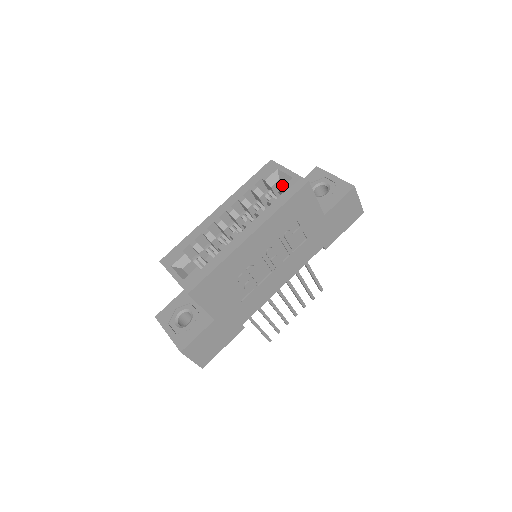
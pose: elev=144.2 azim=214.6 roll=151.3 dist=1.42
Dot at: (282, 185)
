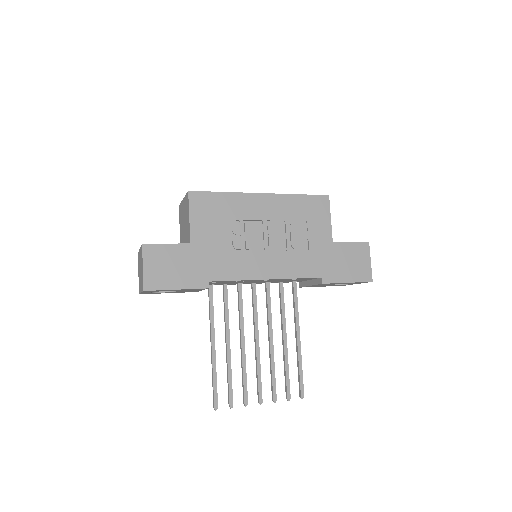
Dot at: occluded
